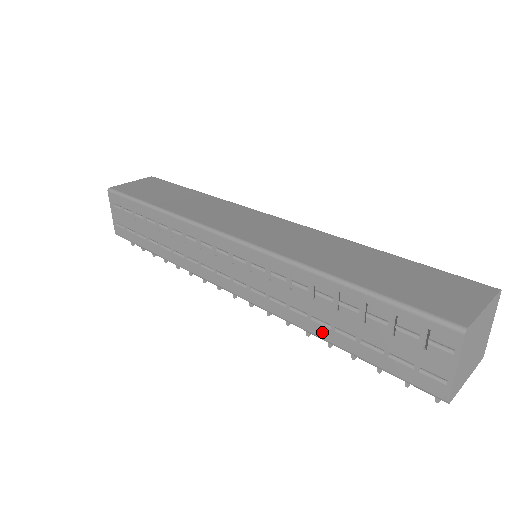
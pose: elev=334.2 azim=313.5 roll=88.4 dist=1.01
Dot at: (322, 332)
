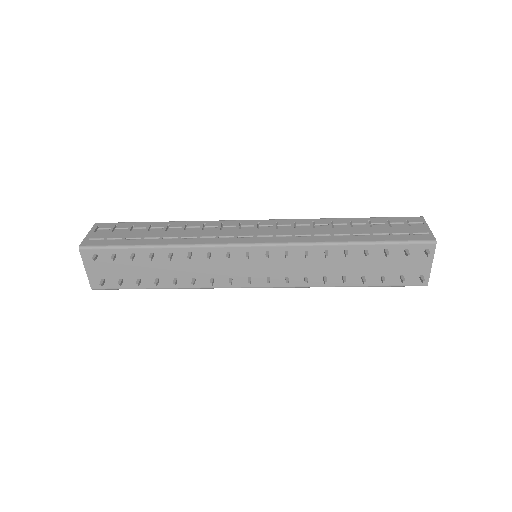
Dot at: (344, 239)
